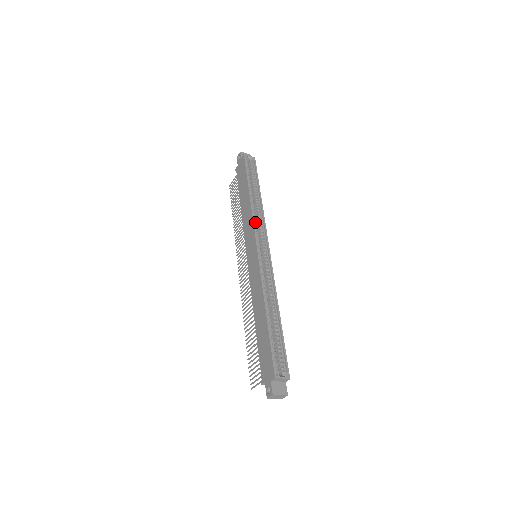
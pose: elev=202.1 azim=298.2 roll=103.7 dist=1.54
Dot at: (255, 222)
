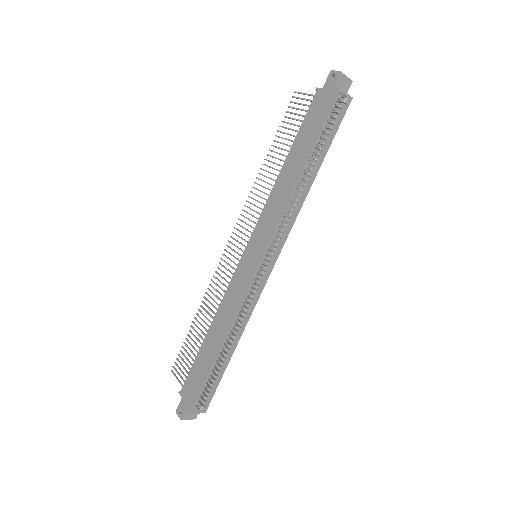
Dot at: (282, 219)
